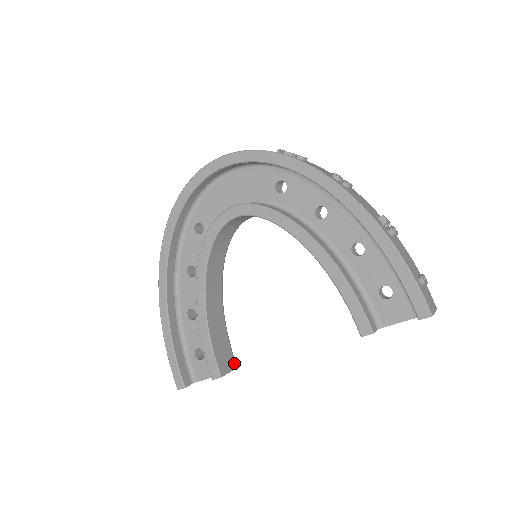
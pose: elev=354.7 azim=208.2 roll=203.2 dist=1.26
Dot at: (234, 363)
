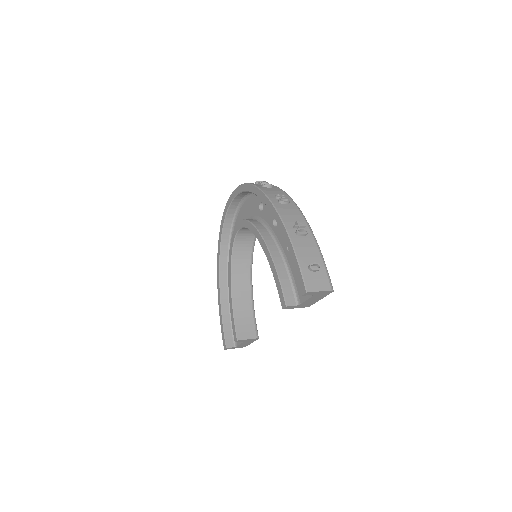
Dot at: (255, 334)
